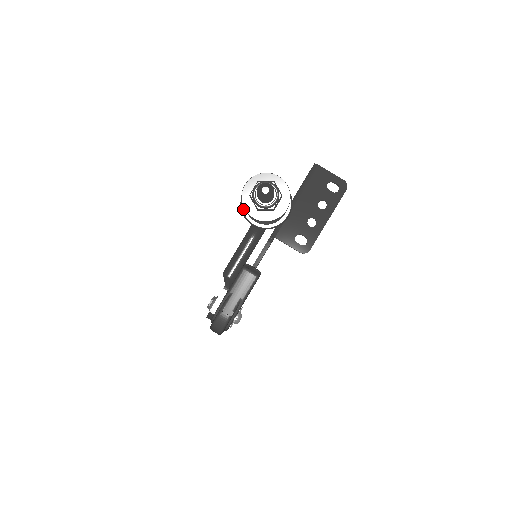
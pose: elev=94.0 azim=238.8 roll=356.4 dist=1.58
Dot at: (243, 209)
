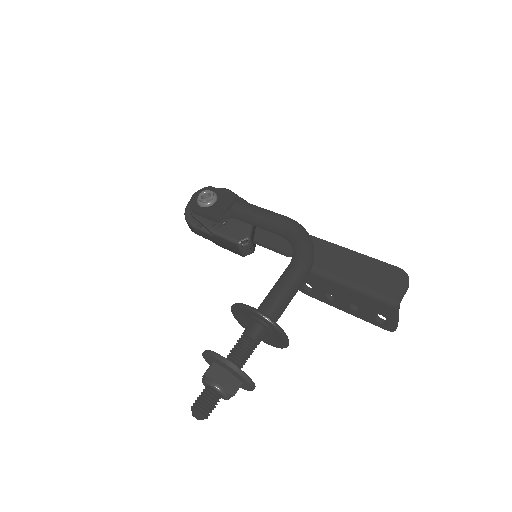
Dot at: (235, 307)
